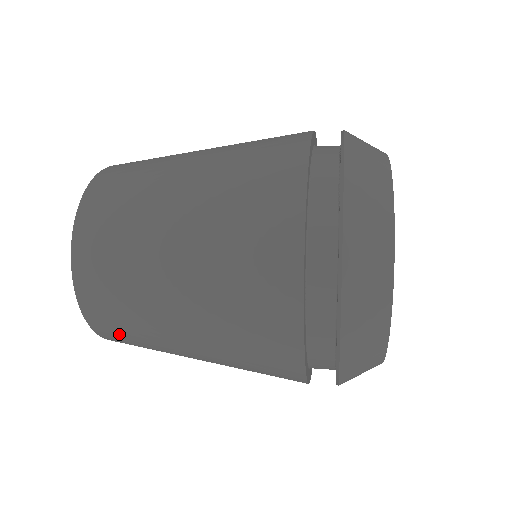
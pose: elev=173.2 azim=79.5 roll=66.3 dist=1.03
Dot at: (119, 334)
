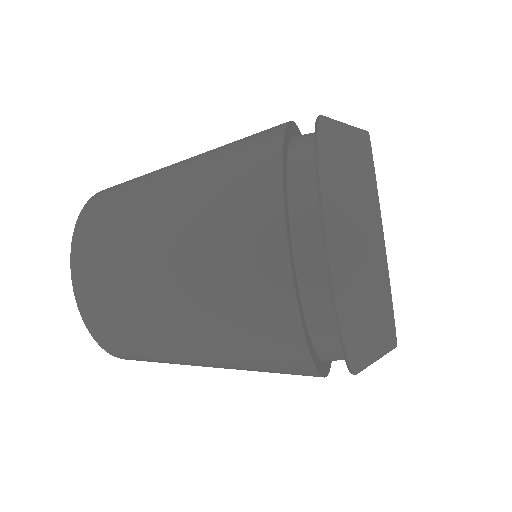
Dot at: (96, 246)
